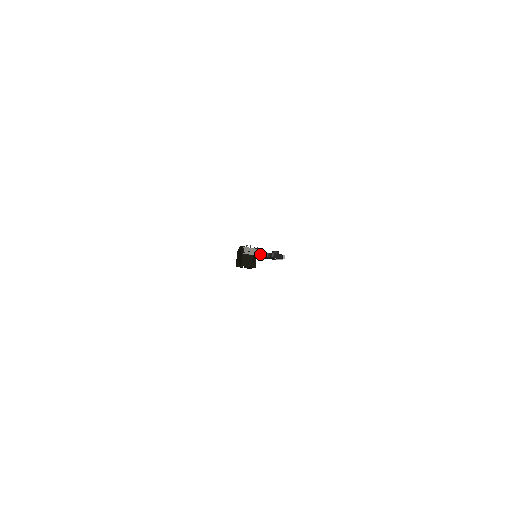
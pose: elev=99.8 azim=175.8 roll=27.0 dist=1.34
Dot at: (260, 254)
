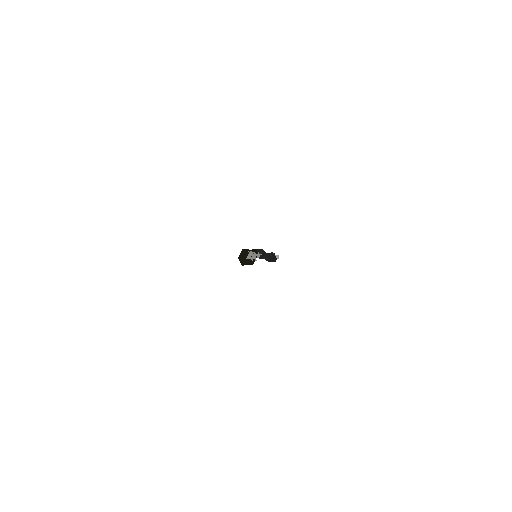
Dot at: (259, 257)
